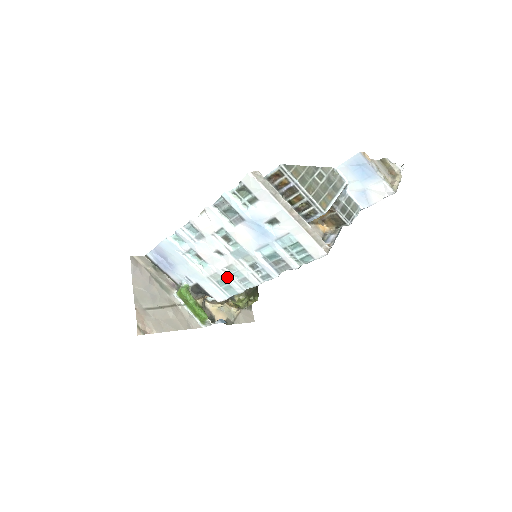
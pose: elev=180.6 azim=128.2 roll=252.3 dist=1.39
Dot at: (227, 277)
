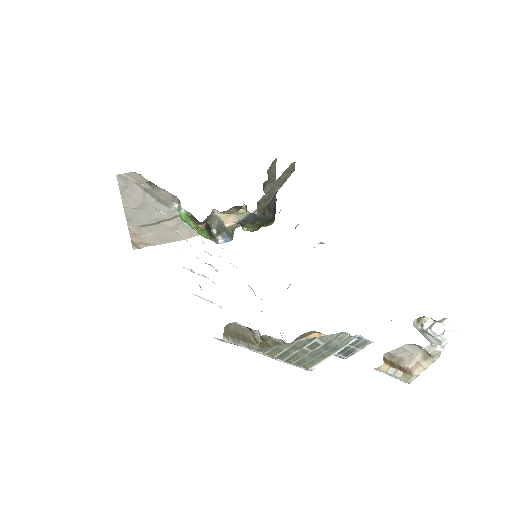
Dot at: occluded
